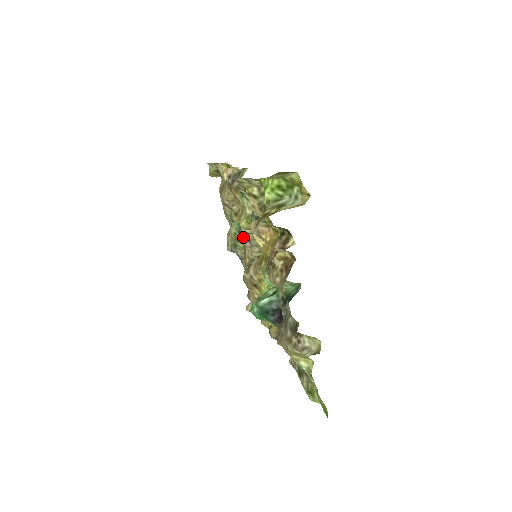
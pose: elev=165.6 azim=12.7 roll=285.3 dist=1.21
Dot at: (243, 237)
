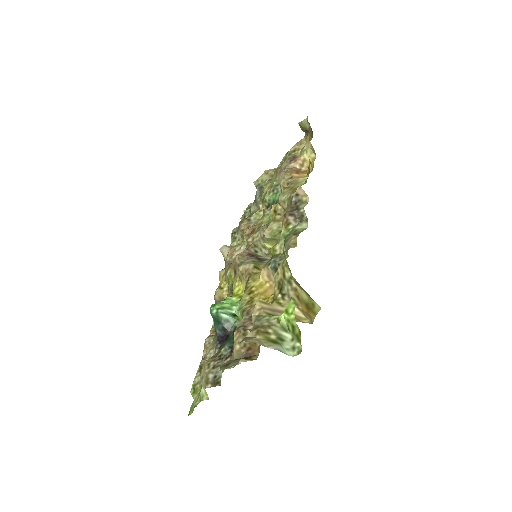
Dot at: (267, 213)
